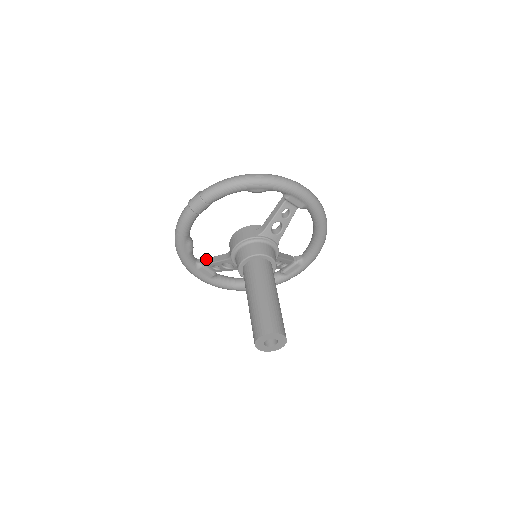
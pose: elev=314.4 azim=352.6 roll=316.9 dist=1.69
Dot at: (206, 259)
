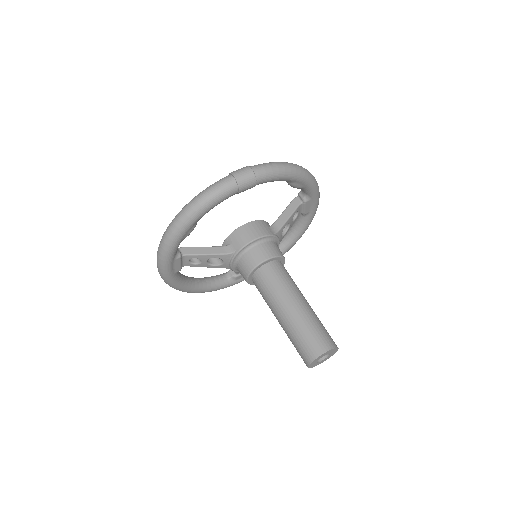
Dot at: (184, 248)
